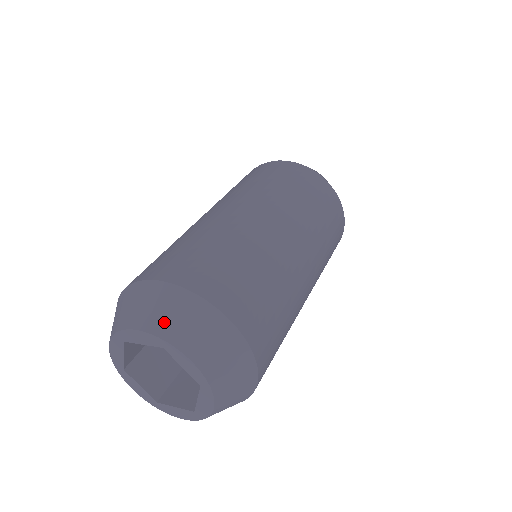
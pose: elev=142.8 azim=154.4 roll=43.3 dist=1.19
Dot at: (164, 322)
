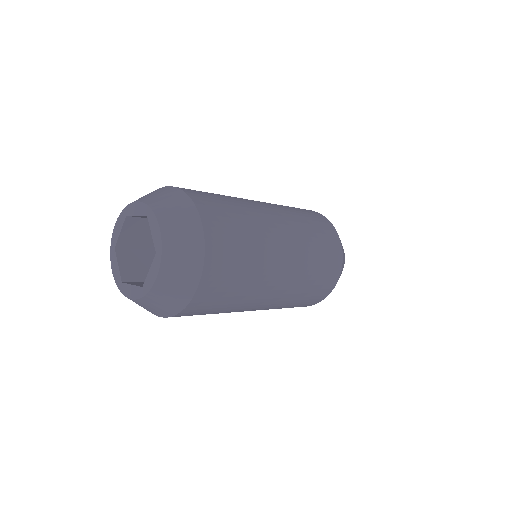
Dot at: (157, 200)
